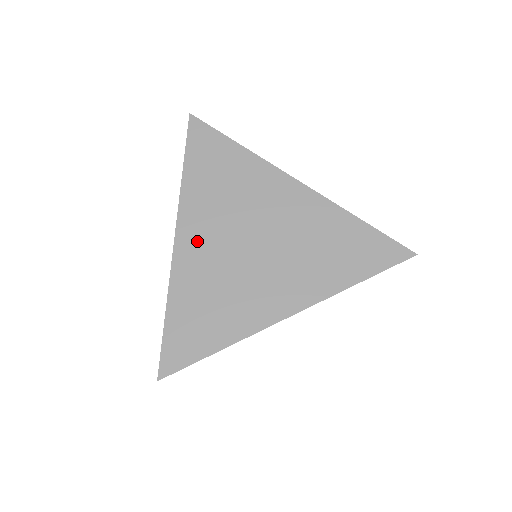
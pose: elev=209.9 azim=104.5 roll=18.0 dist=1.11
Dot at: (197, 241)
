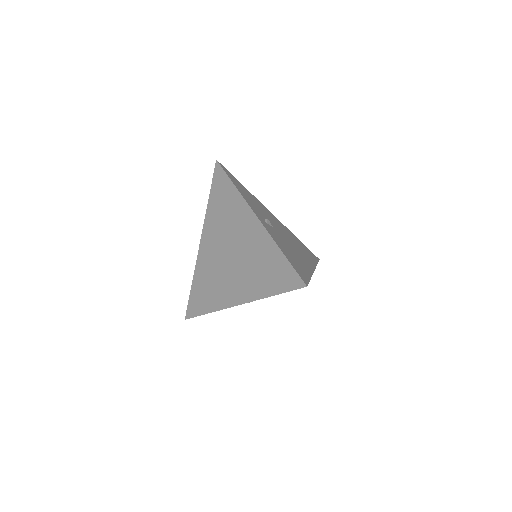
Dot at: (208, 246)
